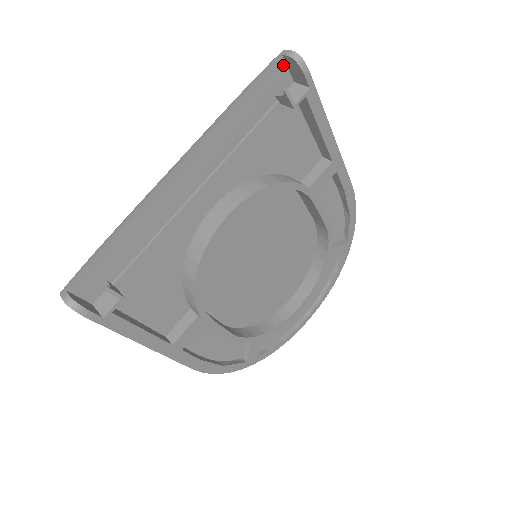
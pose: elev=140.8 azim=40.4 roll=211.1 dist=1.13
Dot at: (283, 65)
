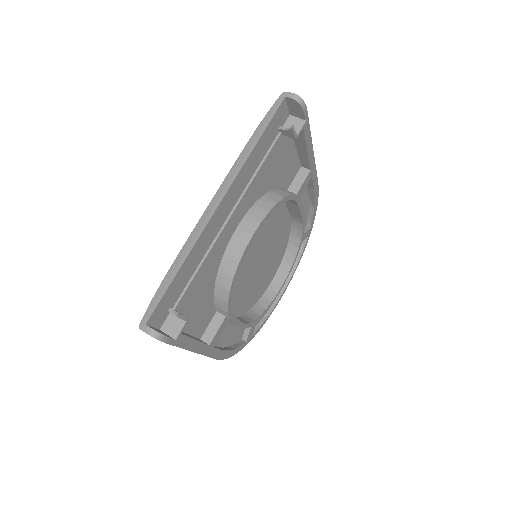
Dot at: (285, 104)
